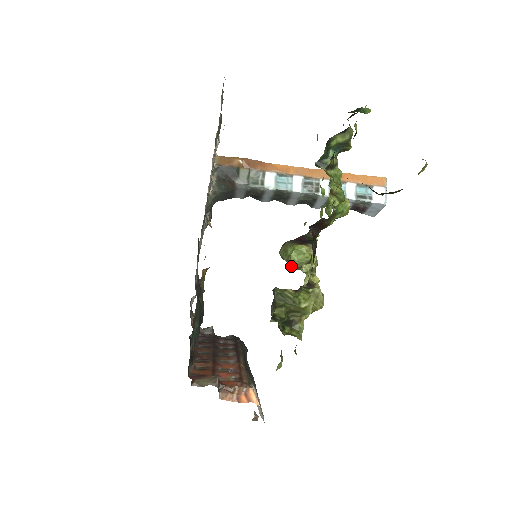
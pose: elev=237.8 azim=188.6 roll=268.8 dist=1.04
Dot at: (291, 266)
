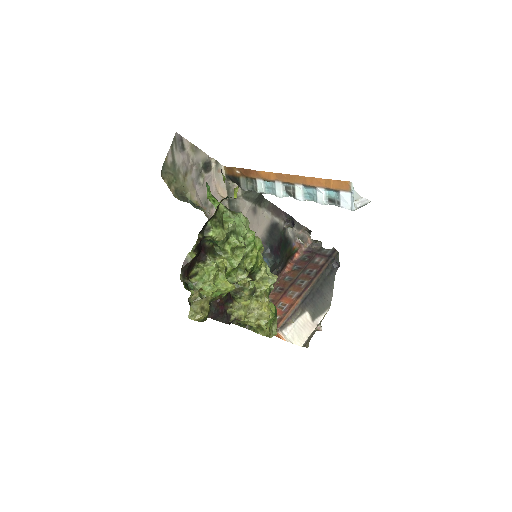
Dot at: (243, 293)
